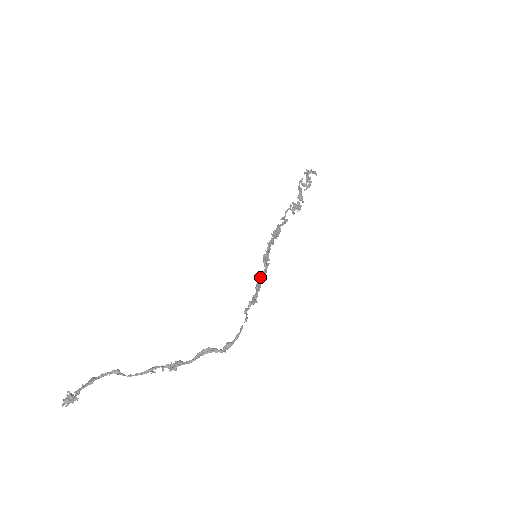
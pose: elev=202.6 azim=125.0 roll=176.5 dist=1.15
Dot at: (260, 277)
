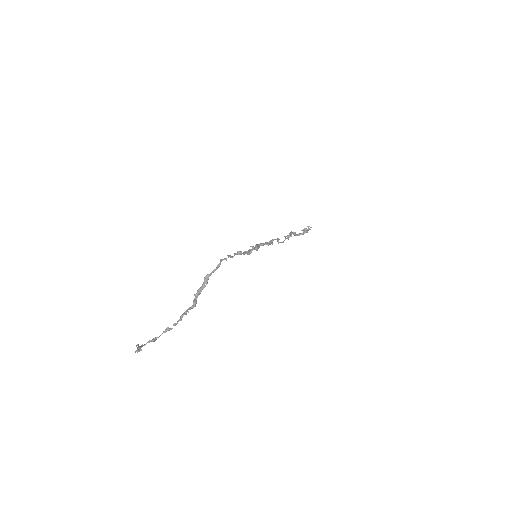
Dot at: (249, 251)
